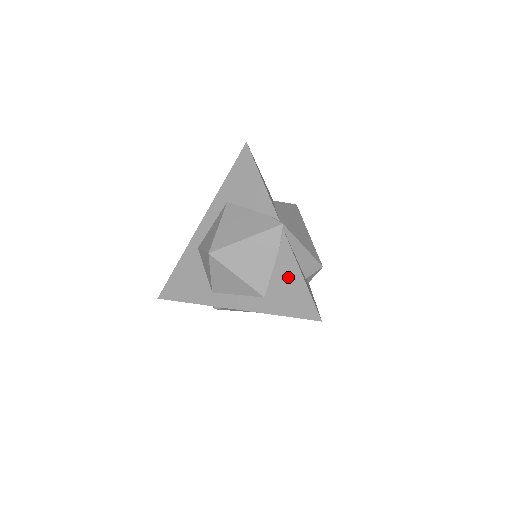
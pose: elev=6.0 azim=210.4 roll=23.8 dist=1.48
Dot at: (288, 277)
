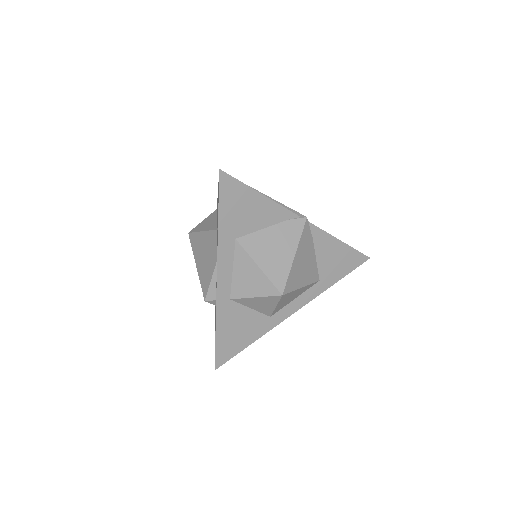
Dot at: (331, 252)
